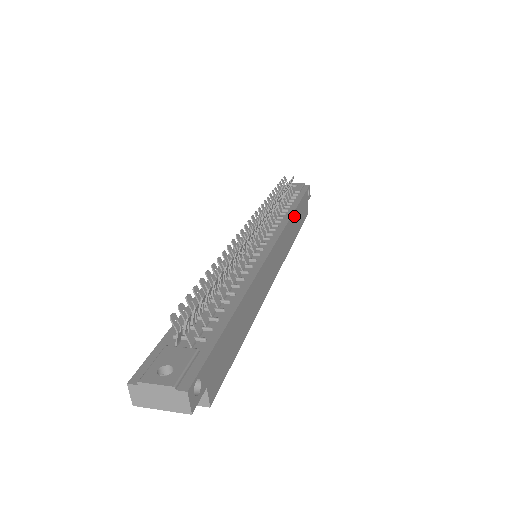
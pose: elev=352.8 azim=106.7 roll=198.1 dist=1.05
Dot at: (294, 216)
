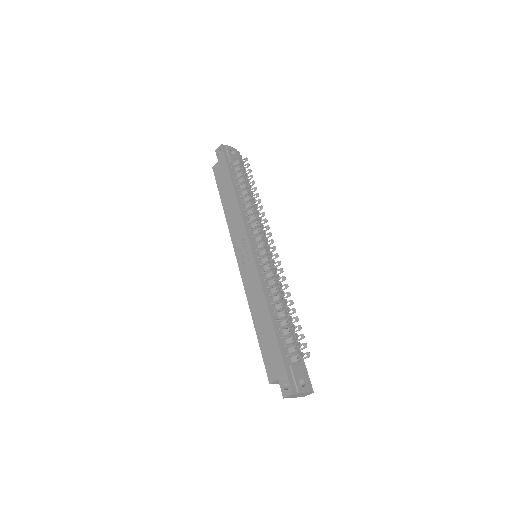
Dot at: occluded
